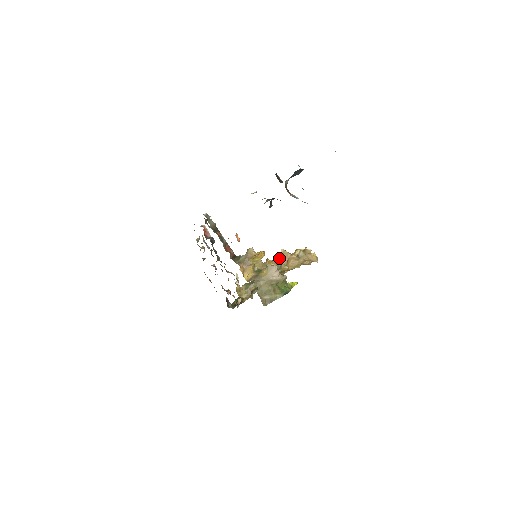
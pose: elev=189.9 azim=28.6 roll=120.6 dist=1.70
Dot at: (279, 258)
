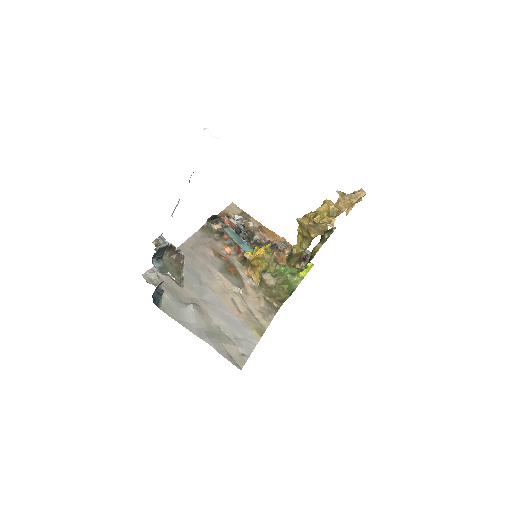
Dot at: (300, 228)
